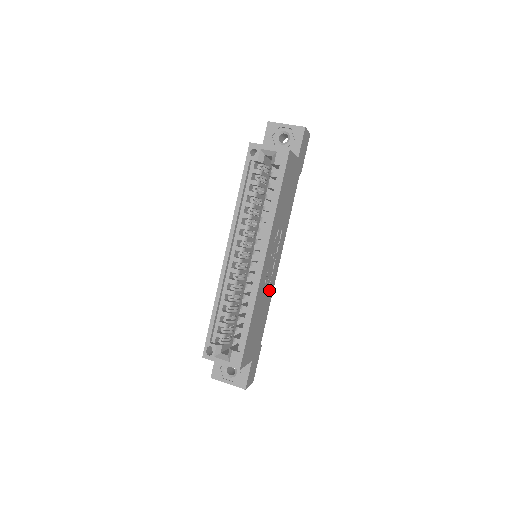
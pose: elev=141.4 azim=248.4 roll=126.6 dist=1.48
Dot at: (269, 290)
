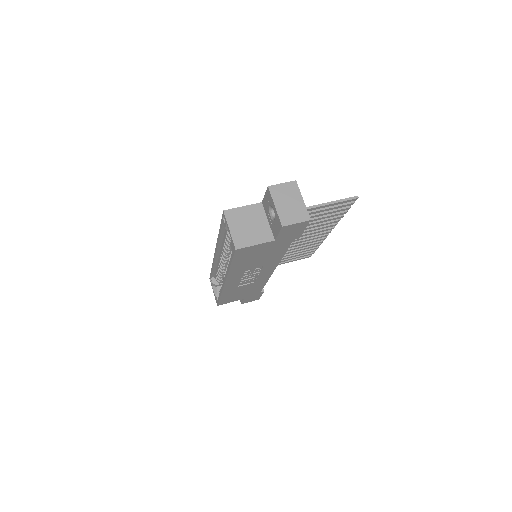
Dot at: (257, 281)
